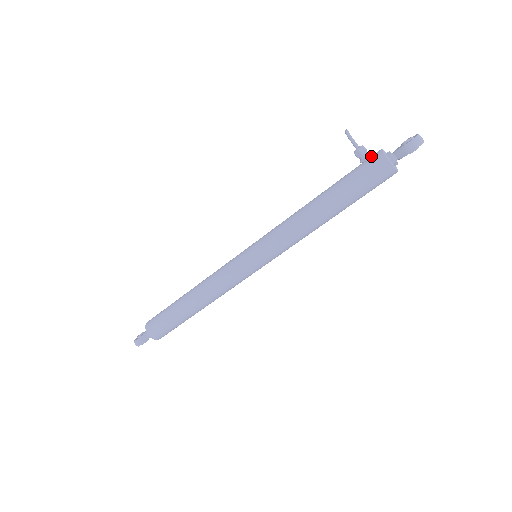
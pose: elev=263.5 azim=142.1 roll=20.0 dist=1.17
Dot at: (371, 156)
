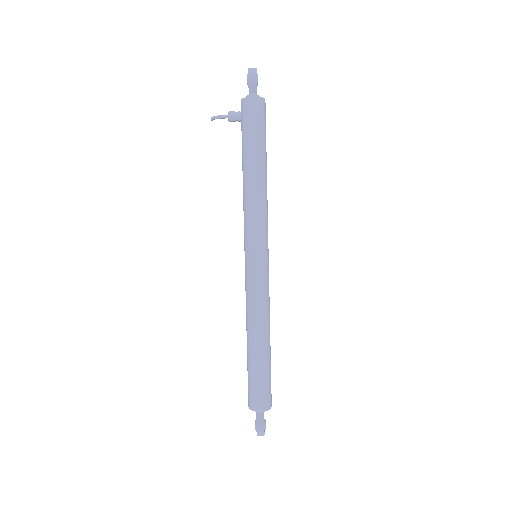
Dot at: occluded
